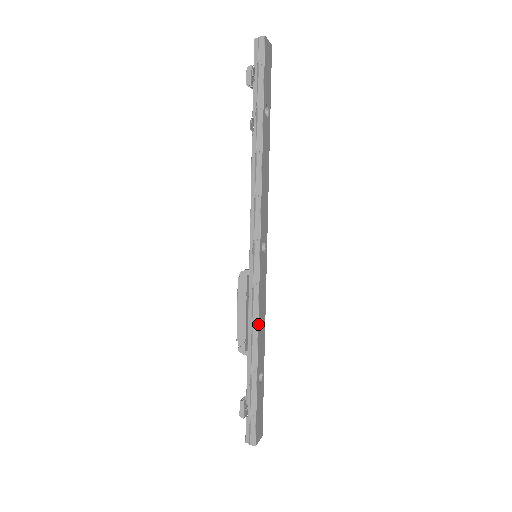
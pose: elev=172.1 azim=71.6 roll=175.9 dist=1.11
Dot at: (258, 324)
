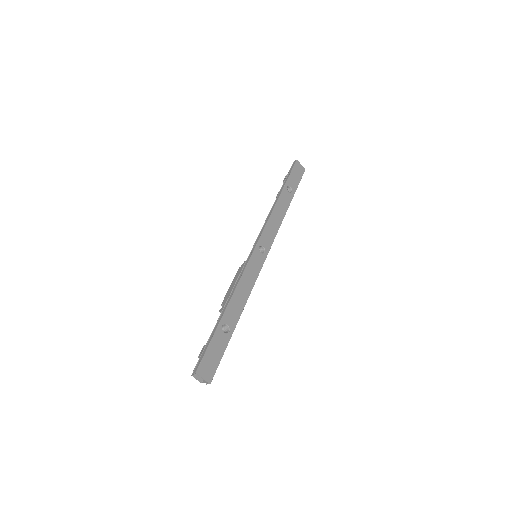
Dot at: (237, 286)
